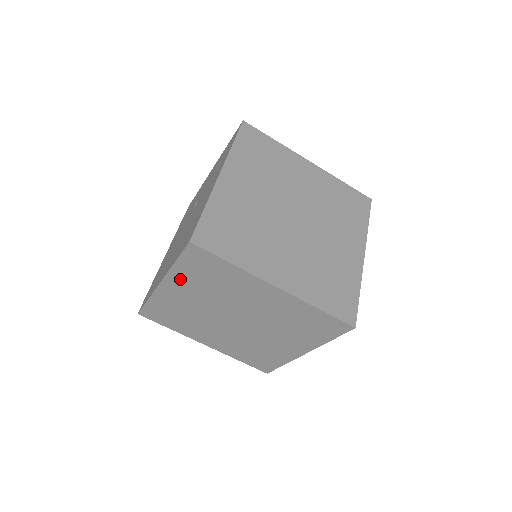
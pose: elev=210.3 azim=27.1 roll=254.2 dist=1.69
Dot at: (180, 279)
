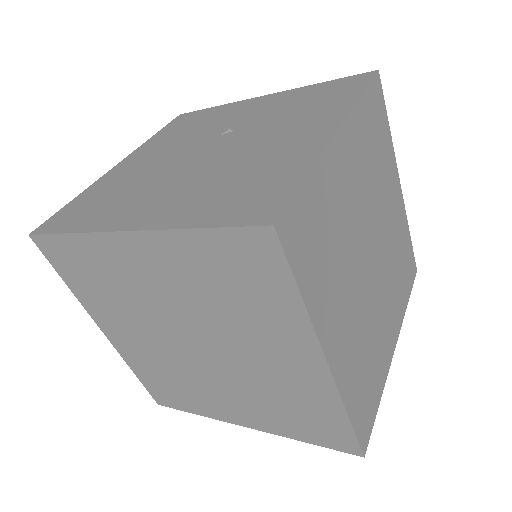
Dot at: (174, 252)
